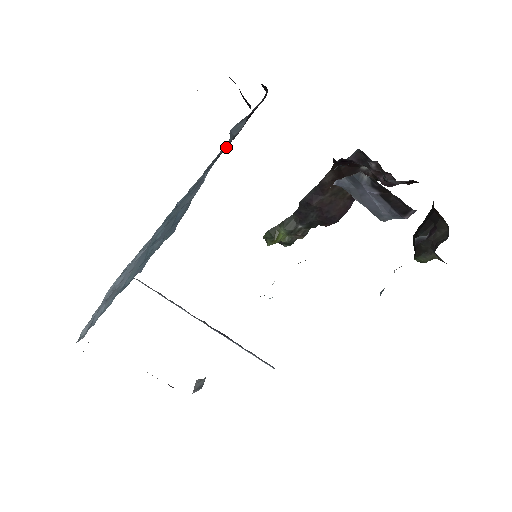
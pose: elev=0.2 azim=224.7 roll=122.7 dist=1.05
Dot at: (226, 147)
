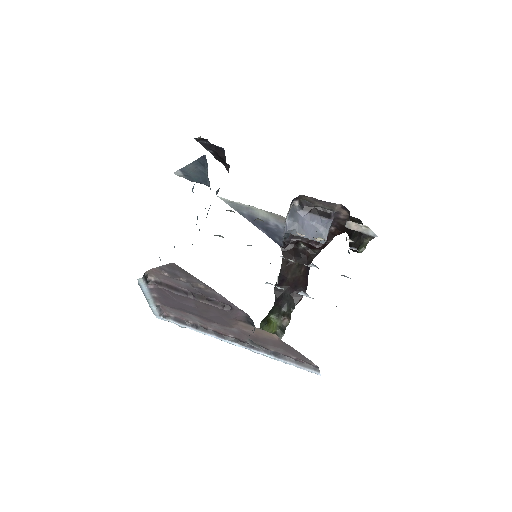
Dot at: occluded
